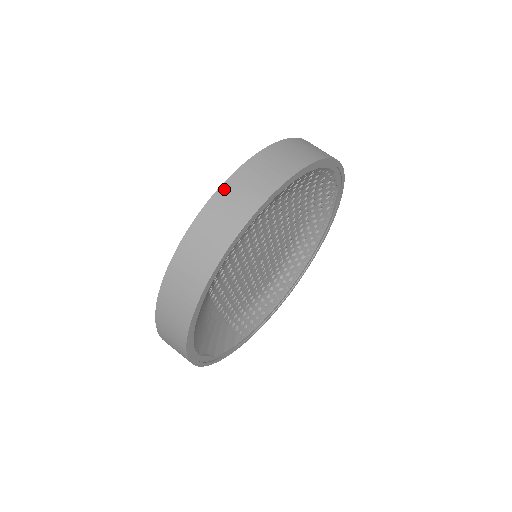
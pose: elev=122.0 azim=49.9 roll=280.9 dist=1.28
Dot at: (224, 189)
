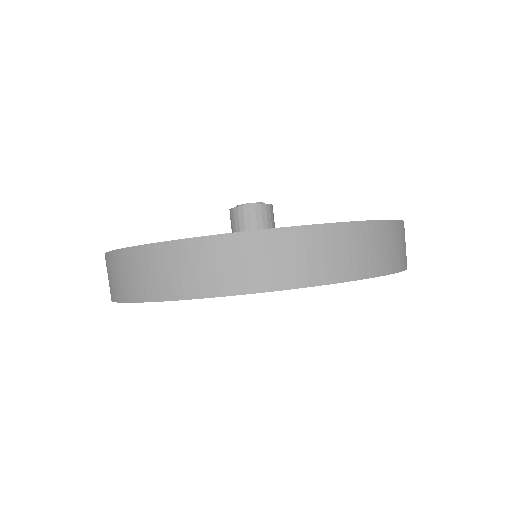
Dot at: (132, 253)
